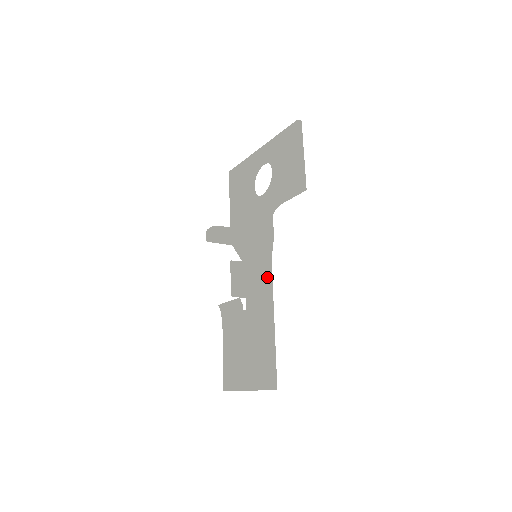
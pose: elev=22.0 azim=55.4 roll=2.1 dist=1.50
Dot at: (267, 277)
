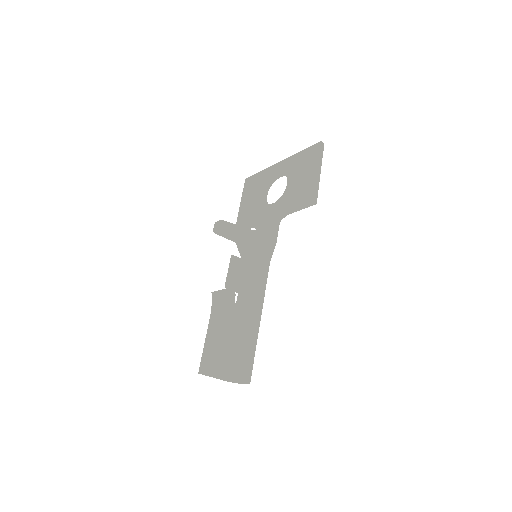
Dot at: (263, 276)
